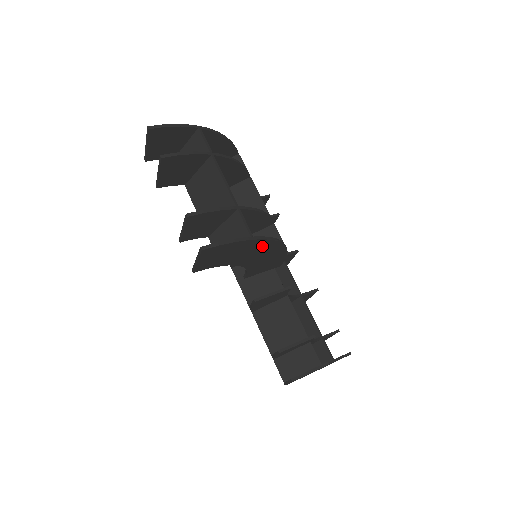
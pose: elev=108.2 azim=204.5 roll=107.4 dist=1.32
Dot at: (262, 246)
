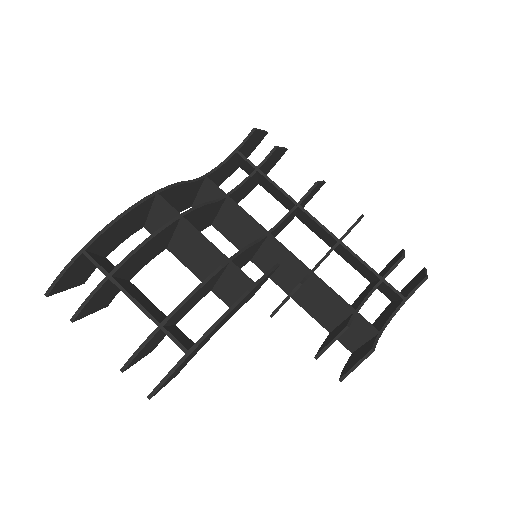
Dot at: (214, 330)
